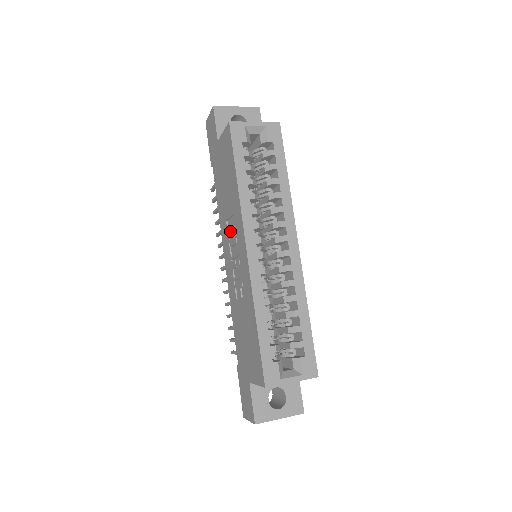
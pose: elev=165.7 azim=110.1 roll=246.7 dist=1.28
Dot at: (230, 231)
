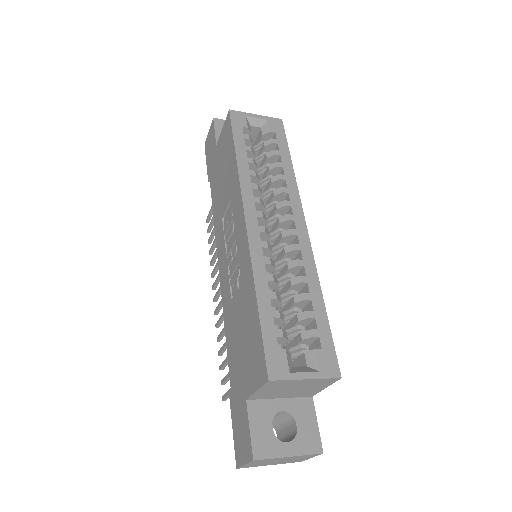
Dot at: (226, 224)
